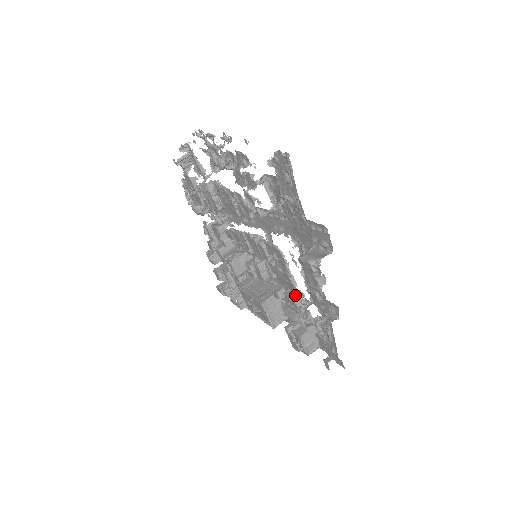
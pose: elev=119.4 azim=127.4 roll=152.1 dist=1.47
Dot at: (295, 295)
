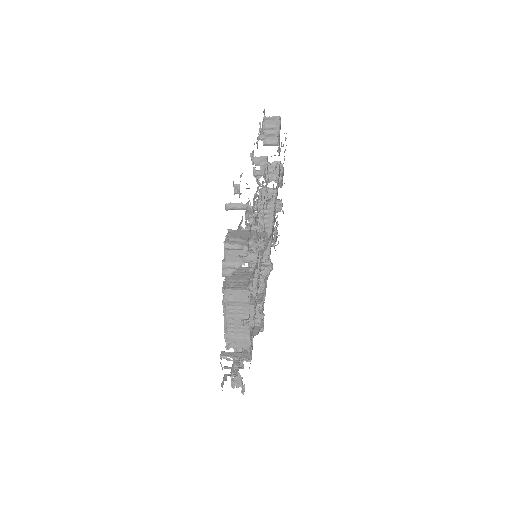
Dot at: occluded
